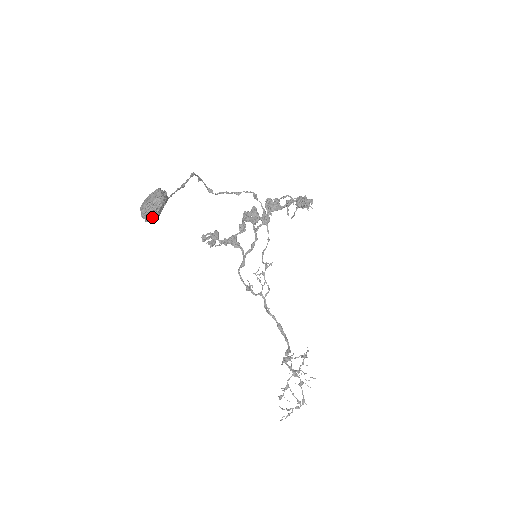
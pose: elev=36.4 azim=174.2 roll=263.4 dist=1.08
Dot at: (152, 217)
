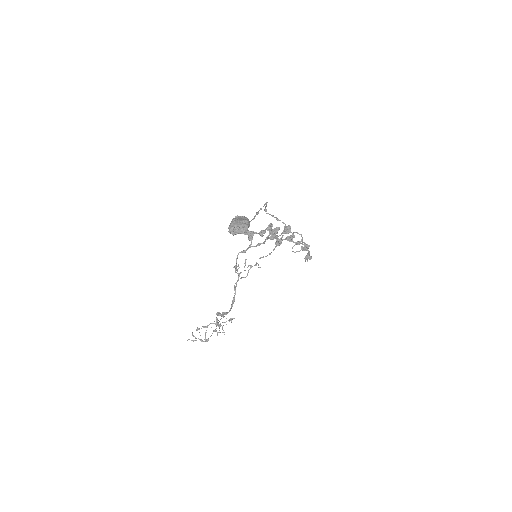
Dot at: (234, 234)
